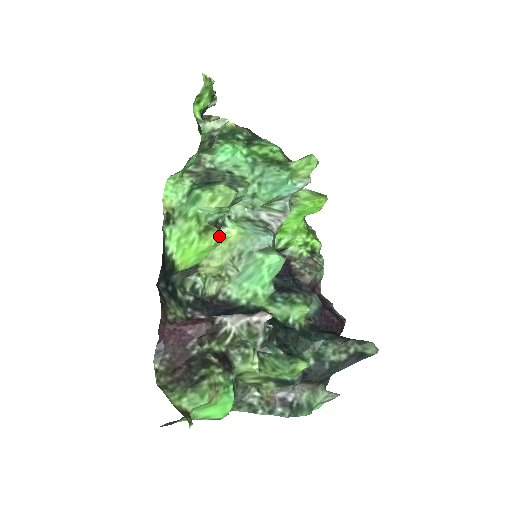
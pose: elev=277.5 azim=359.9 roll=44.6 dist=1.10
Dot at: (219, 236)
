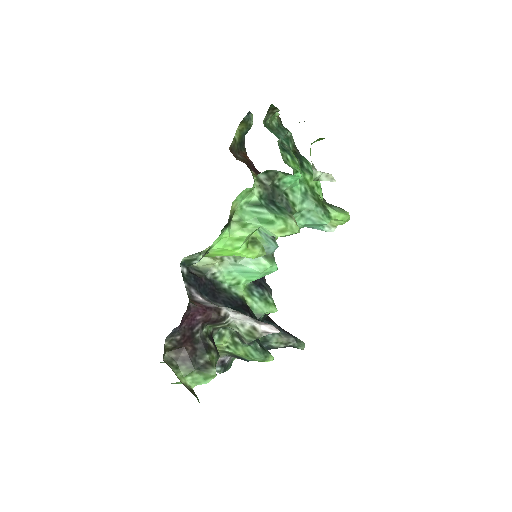
Dot at: (263, 254)
